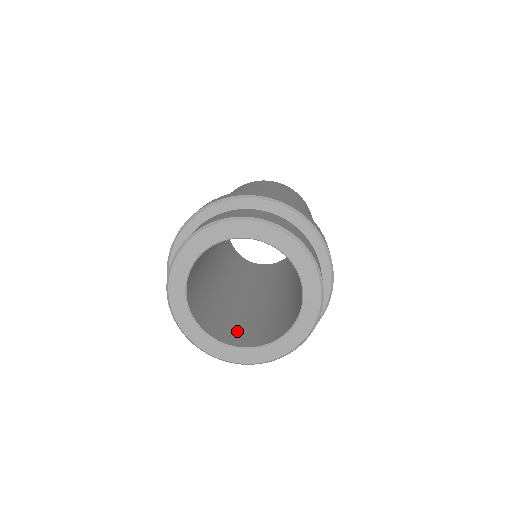
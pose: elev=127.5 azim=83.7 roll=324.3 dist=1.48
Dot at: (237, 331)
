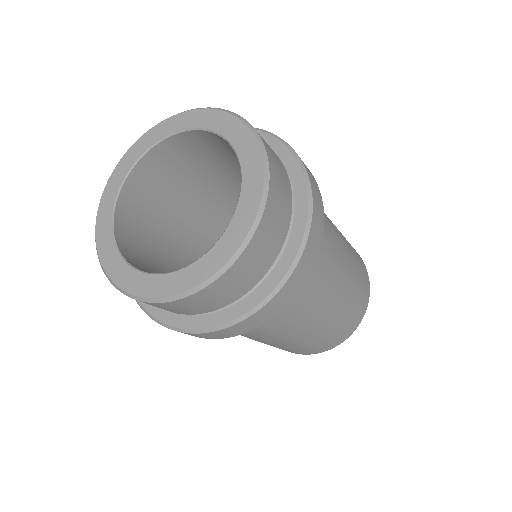
Dot at: occluded
